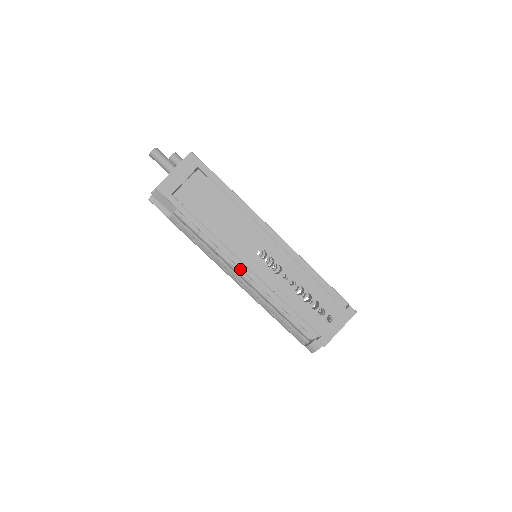
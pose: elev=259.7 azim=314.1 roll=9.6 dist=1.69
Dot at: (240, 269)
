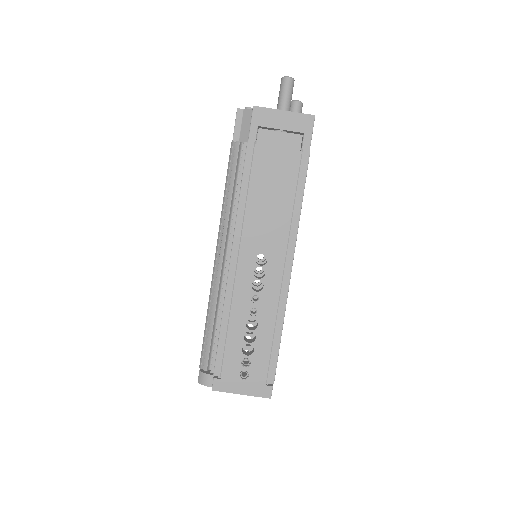
Dot at: (231, 248)
